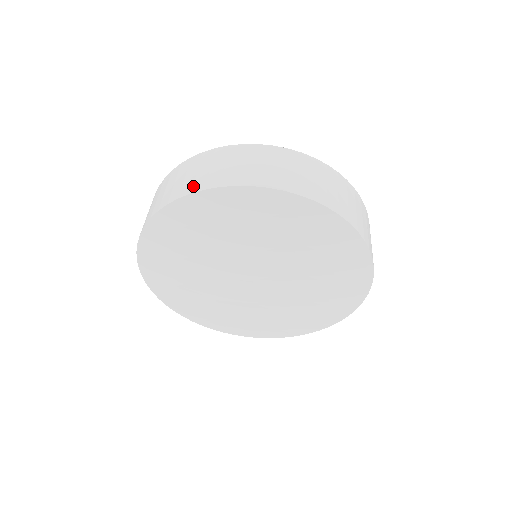
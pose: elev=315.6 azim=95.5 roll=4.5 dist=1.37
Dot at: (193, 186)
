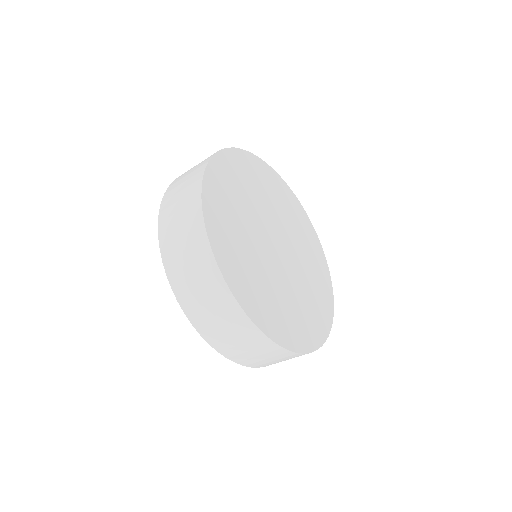
Dot at: (169, 258)
